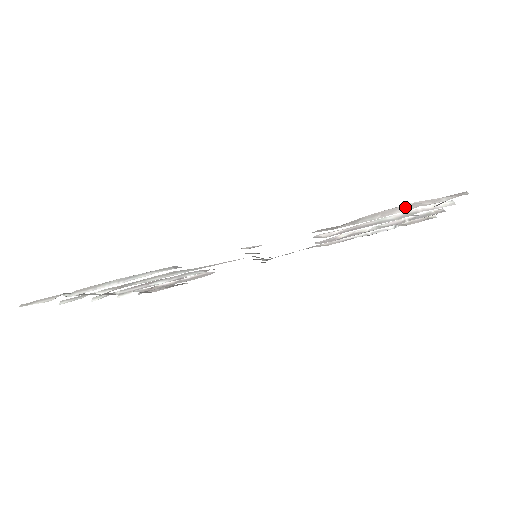
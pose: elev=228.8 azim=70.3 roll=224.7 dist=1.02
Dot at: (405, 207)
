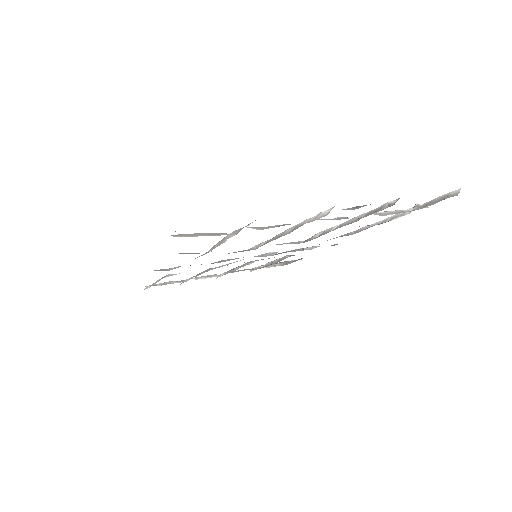
Dot at: occluded
